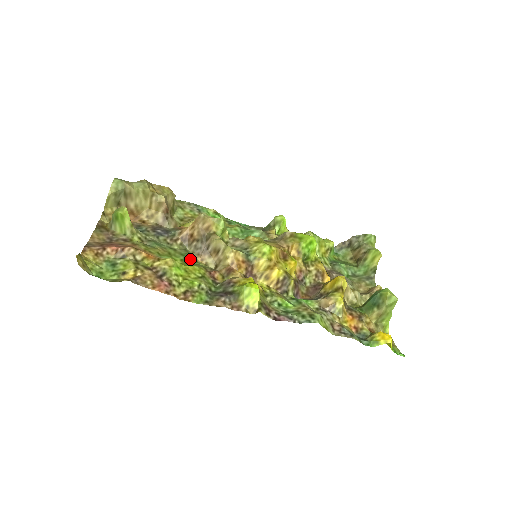
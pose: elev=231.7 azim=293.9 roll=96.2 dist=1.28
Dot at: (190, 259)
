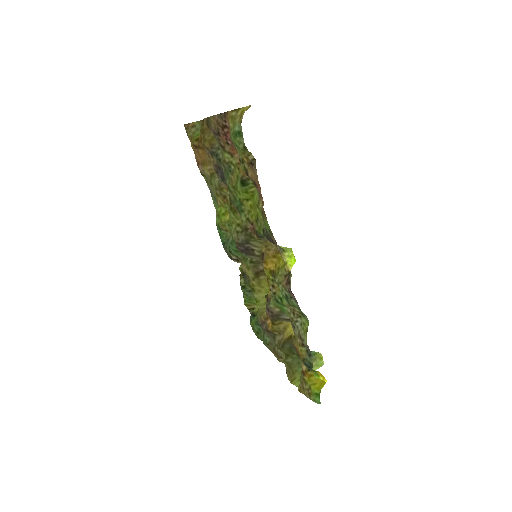
Dot at: (239, 206)
